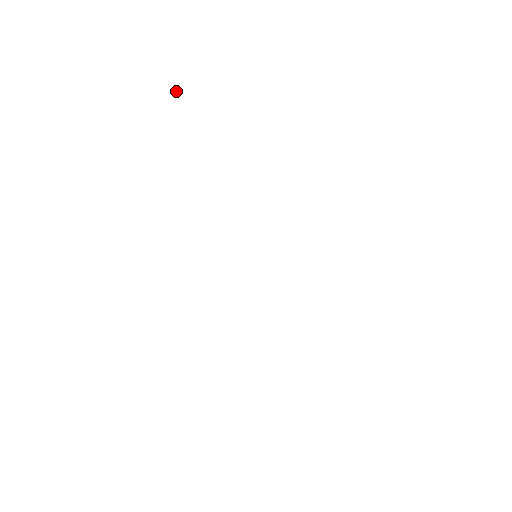
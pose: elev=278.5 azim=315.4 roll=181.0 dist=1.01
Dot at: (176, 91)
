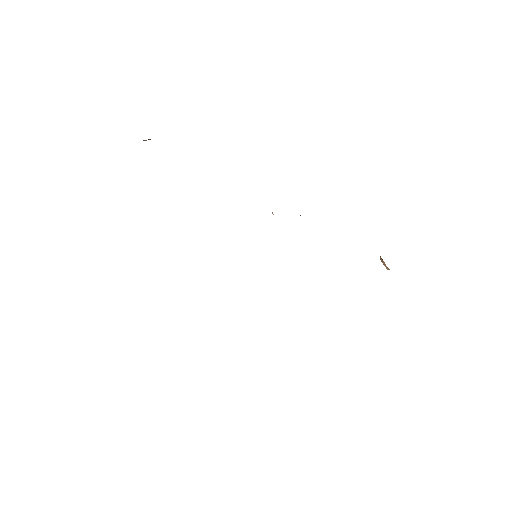
Dot at: (148, 139)
